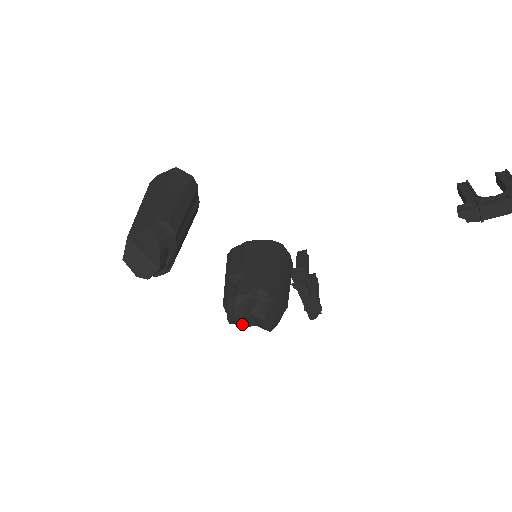
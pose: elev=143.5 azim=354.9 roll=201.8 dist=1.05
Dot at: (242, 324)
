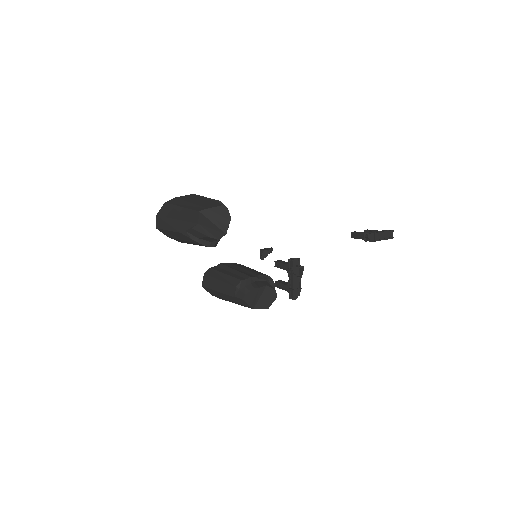
Dot at: (250, 302)
